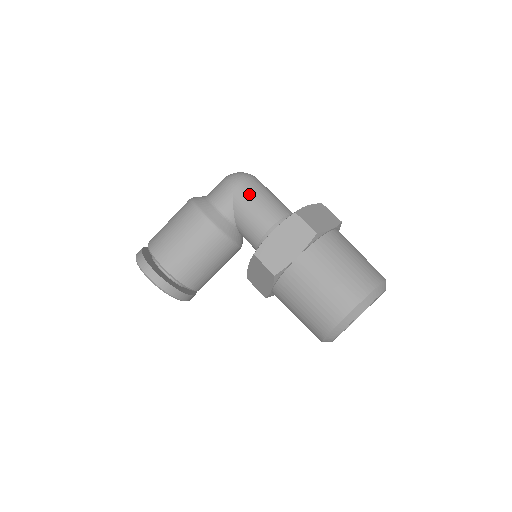
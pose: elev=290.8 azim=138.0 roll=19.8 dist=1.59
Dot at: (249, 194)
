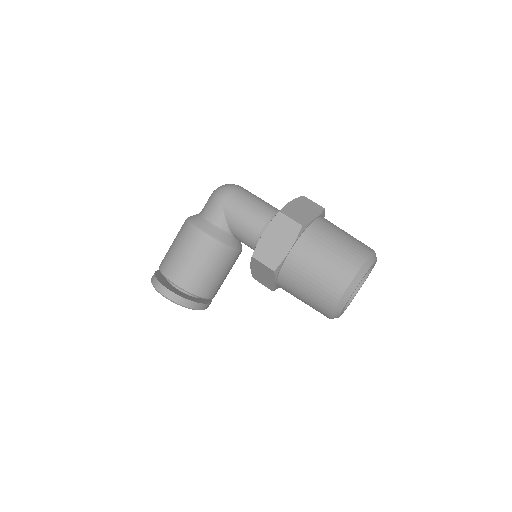
Dot at: (236, 203)
